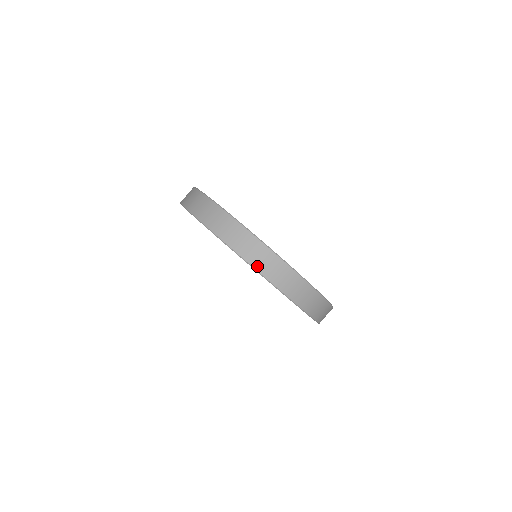
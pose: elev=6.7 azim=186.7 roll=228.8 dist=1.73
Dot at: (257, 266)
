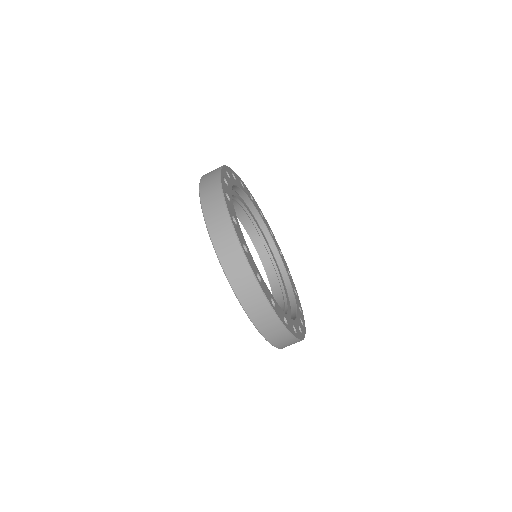
Dot at: (265, 334)
